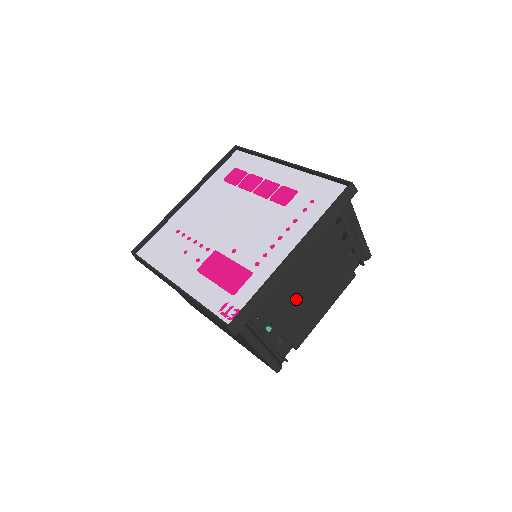
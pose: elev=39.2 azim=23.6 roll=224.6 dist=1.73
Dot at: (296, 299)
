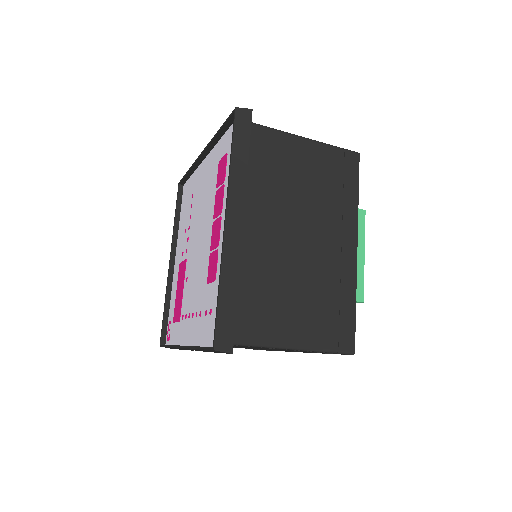
Dot at: occluded
